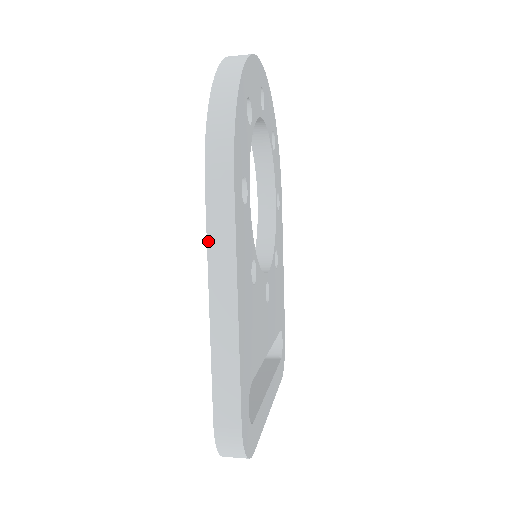
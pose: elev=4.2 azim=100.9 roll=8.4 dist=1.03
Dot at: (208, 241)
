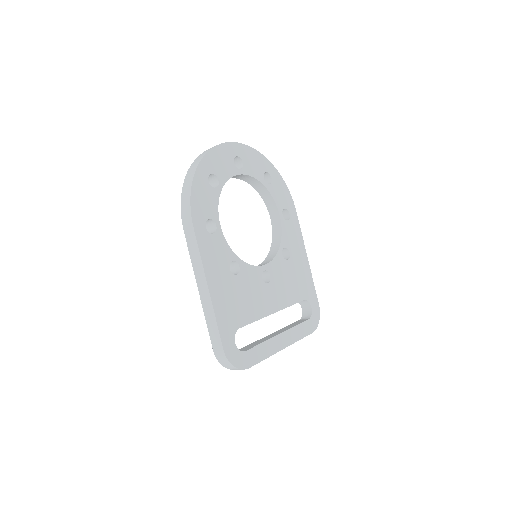
Dot at: (191, 258)
